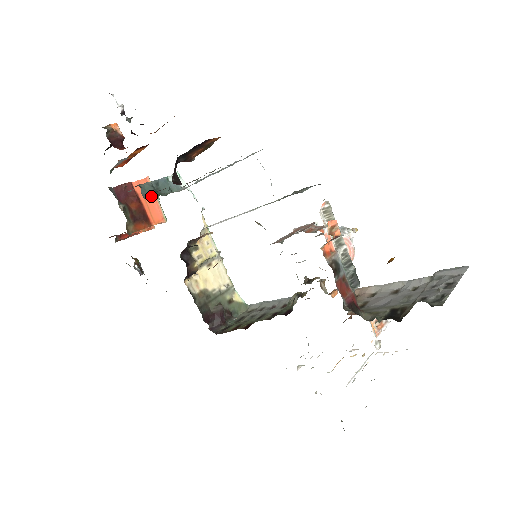
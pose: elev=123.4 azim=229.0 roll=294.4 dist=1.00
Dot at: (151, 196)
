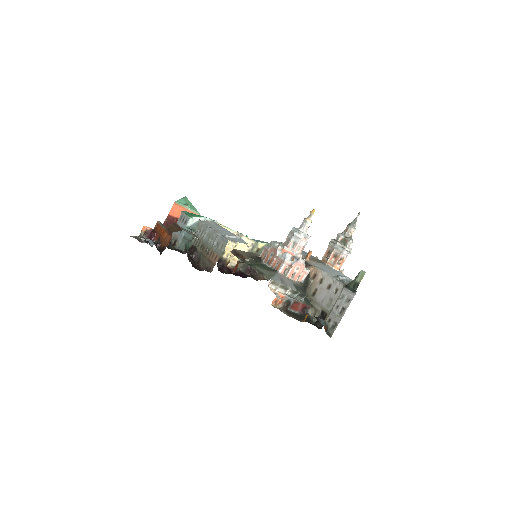
Dot at: (185, 247)
